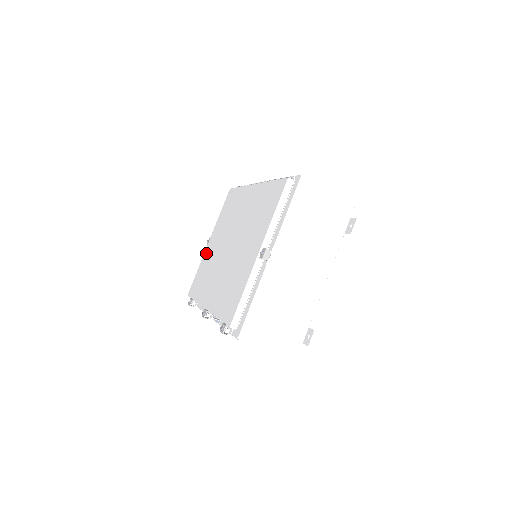
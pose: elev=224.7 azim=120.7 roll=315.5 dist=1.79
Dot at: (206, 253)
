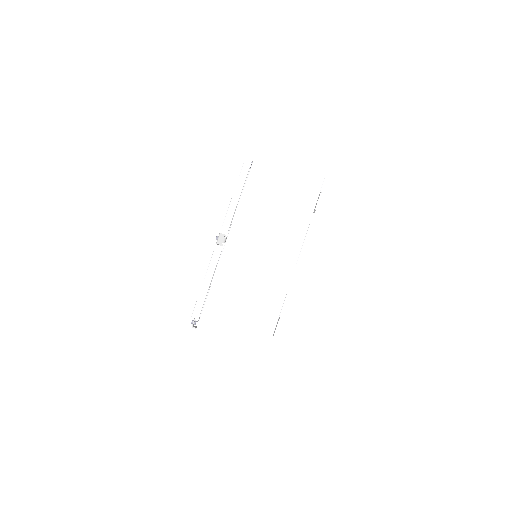
Dot at: occluded
